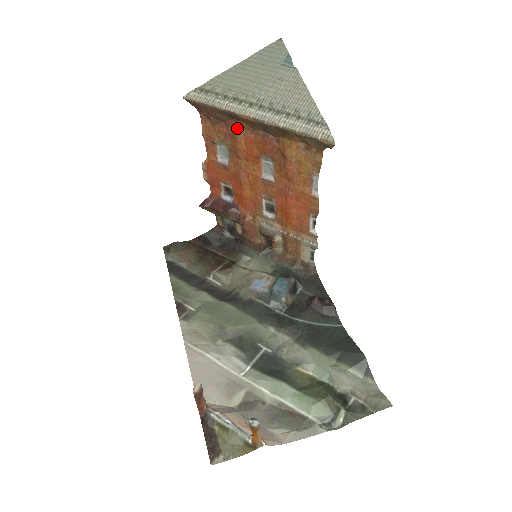
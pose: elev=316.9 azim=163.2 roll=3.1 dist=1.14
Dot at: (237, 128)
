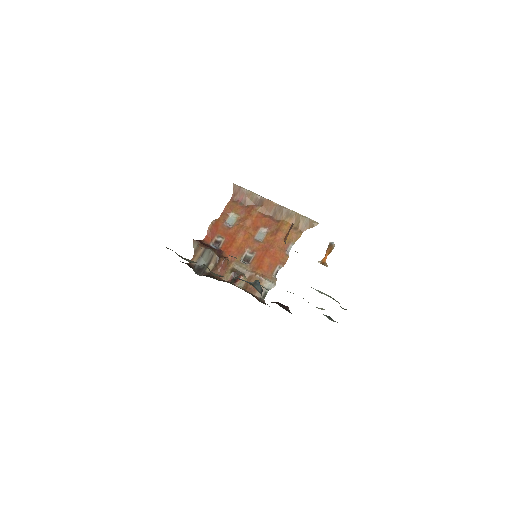
Dot at: (255, 209)
